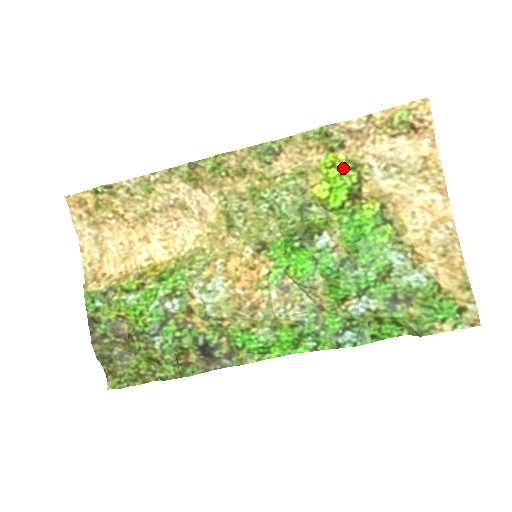
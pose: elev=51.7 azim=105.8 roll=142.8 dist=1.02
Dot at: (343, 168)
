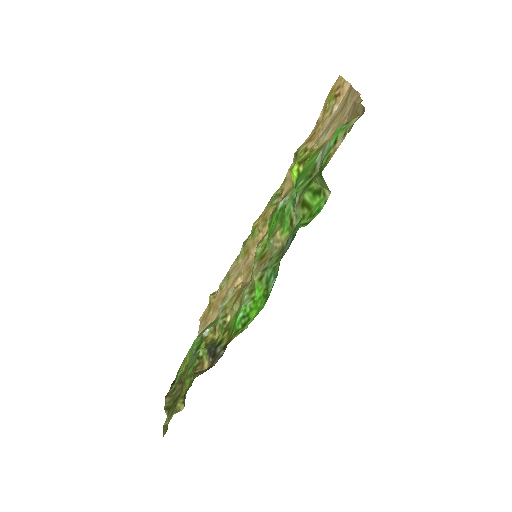
Dot at: occluded
